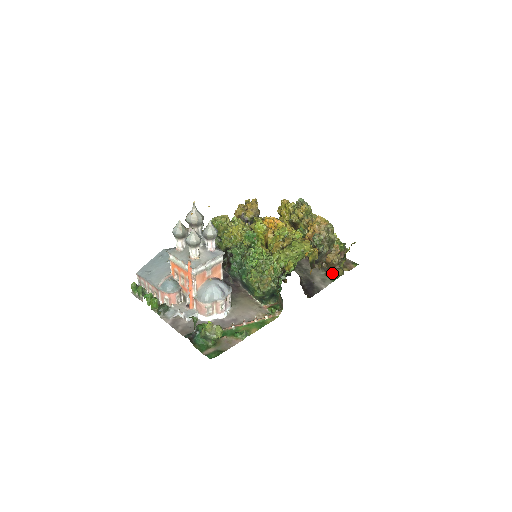
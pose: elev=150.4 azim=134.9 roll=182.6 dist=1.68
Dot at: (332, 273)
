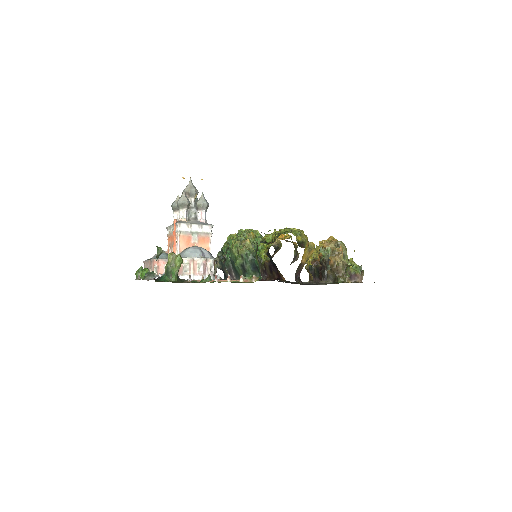
Dot at: (337, 278)
